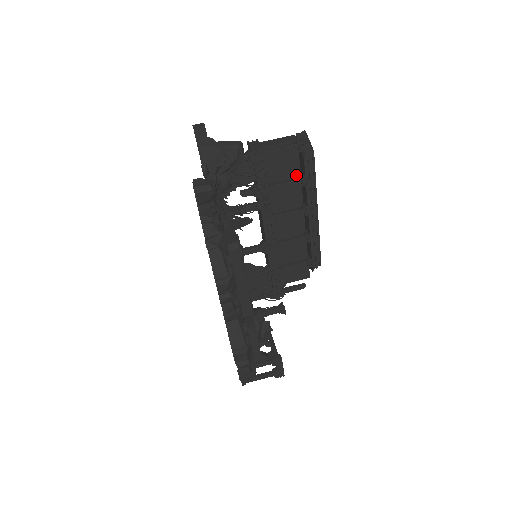
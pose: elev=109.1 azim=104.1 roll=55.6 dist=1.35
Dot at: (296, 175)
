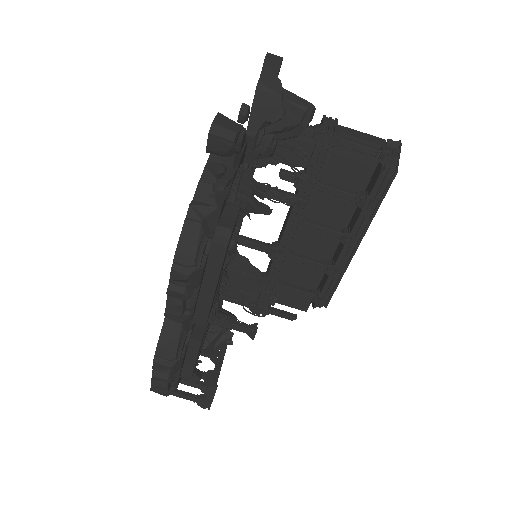
Dot at: (359, 189)
